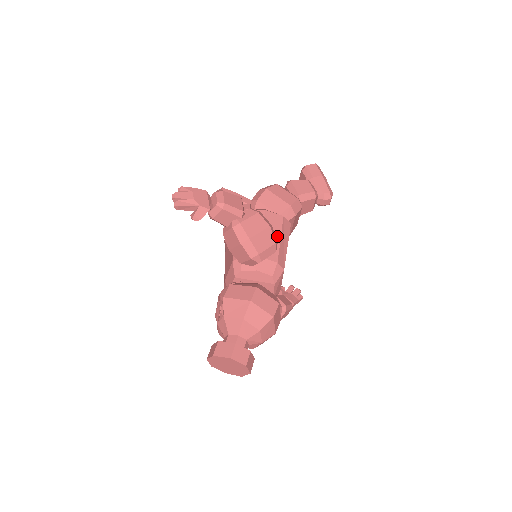
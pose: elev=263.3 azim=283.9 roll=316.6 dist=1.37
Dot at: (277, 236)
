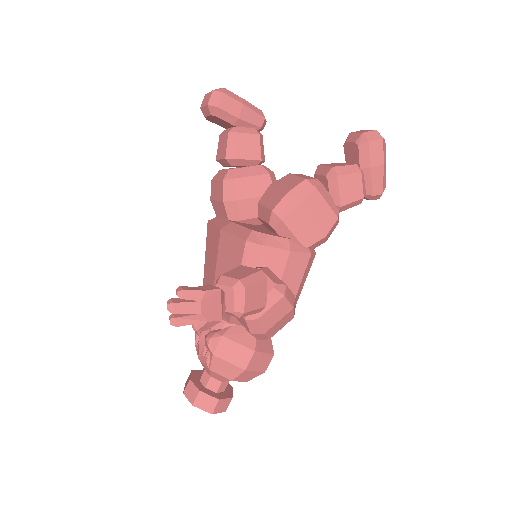
Dot at: (295, 287)
